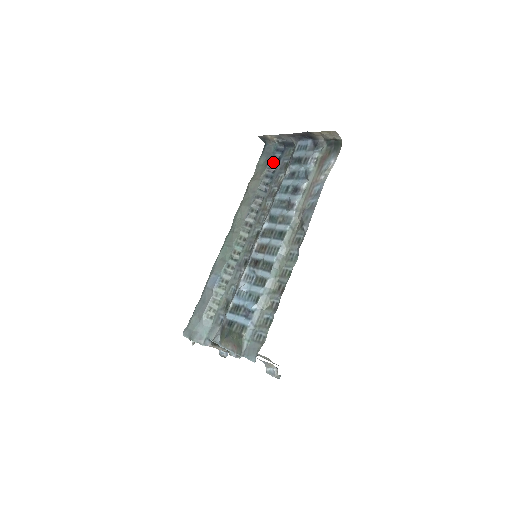
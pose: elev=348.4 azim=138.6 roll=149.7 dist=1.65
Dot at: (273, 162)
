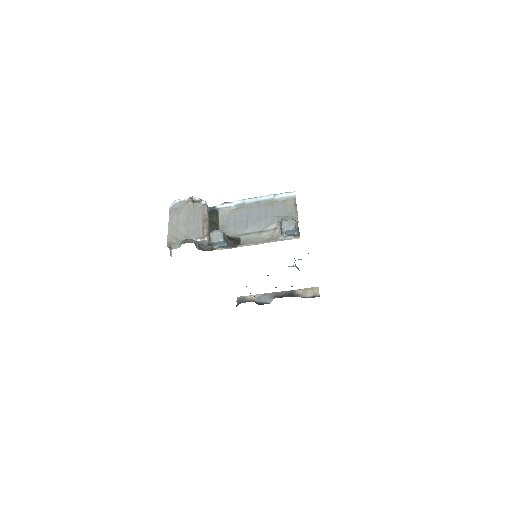
Dot at: occluded
